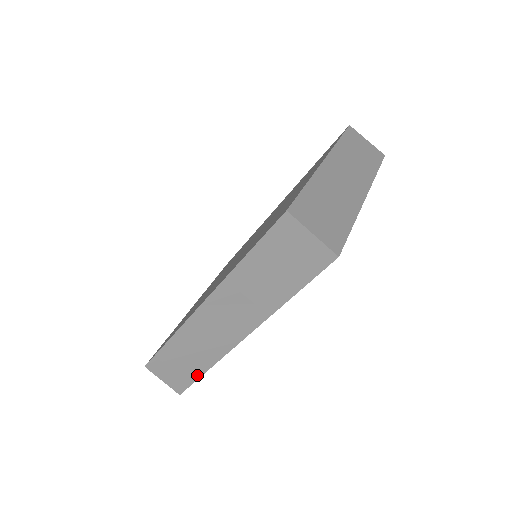
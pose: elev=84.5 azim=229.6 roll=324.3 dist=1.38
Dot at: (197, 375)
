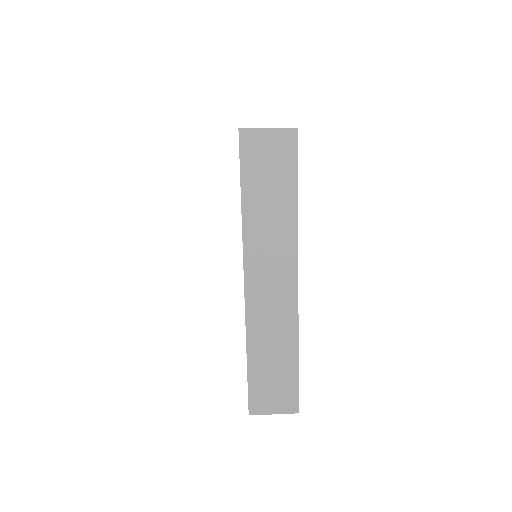
Dot at: (295, 367)
